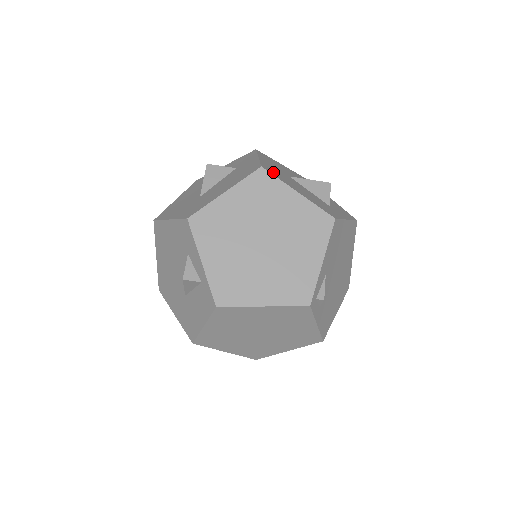
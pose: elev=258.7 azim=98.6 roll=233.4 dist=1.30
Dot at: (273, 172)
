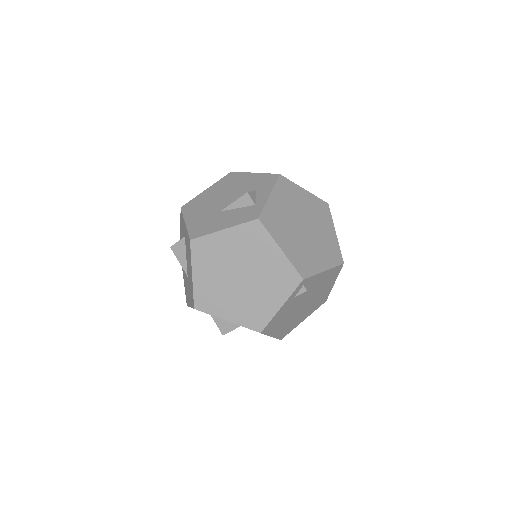
Dot at: occluded
